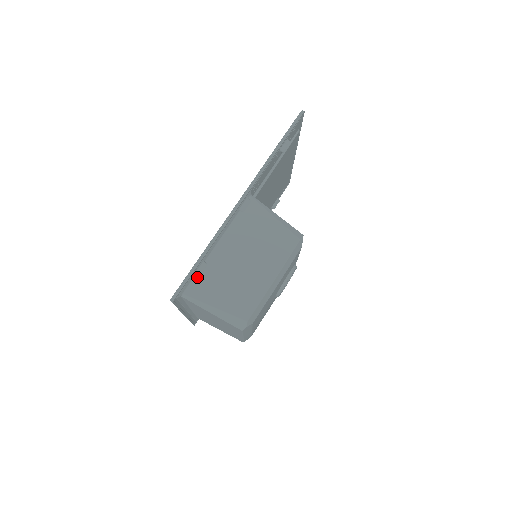
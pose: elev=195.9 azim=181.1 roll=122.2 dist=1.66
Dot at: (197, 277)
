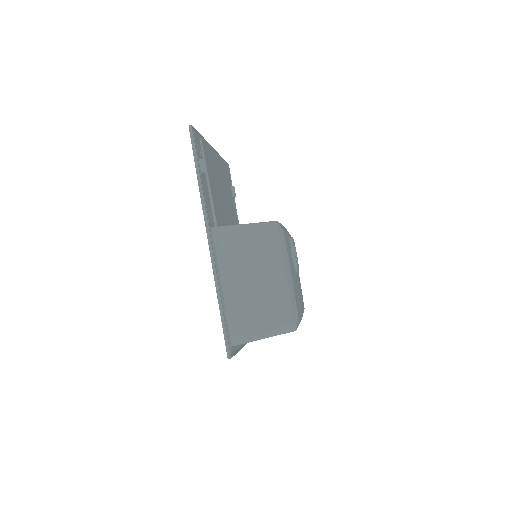
Dot at: (231, 324)
